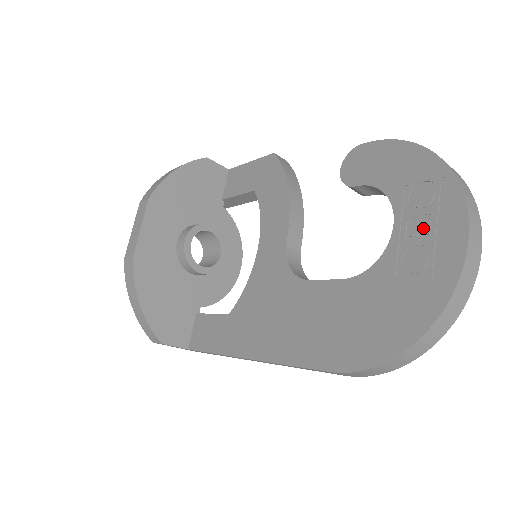
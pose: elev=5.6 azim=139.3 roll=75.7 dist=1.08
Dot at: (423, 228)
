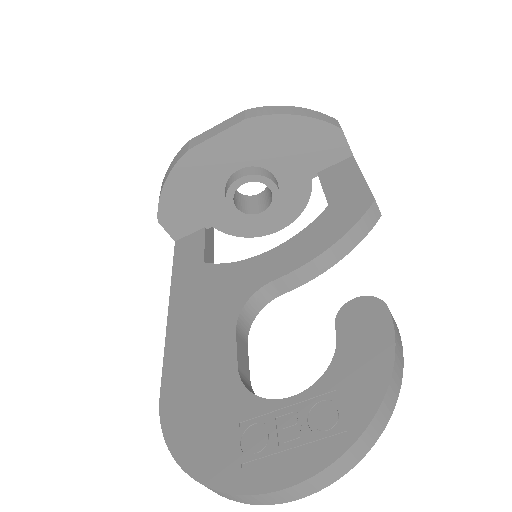
Dot at: (289, 433)
